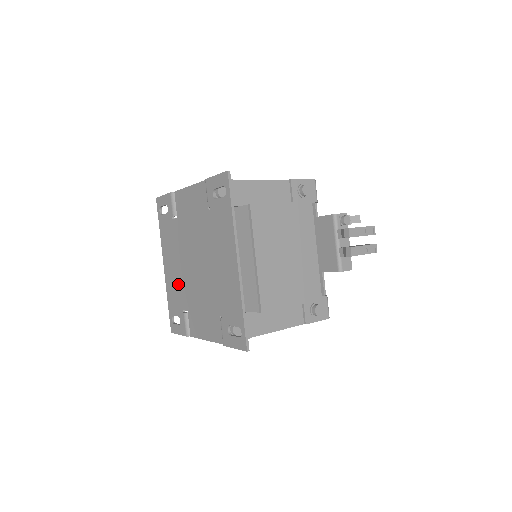
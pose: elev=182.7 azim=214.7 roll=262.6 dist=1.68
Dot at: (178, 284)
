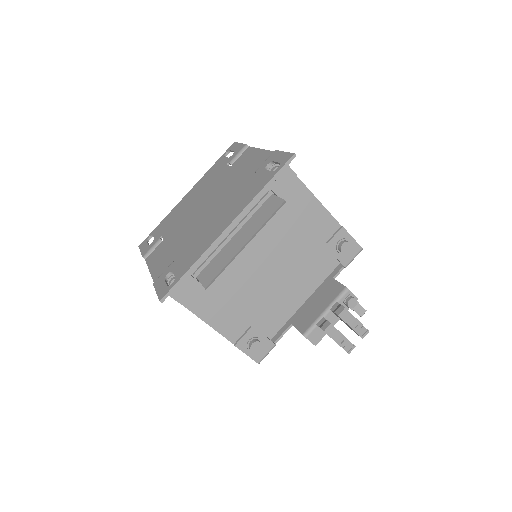
Dot at: (179, 214)
